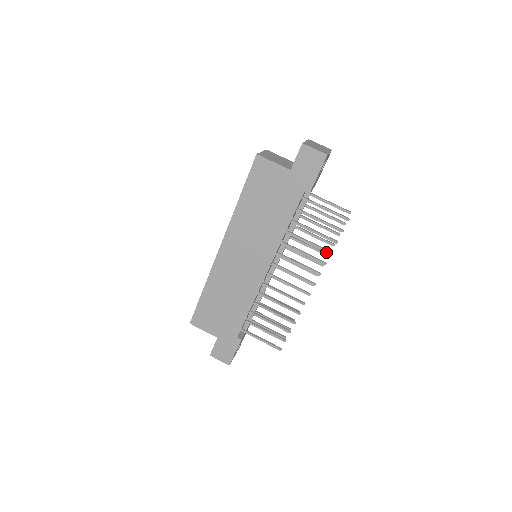
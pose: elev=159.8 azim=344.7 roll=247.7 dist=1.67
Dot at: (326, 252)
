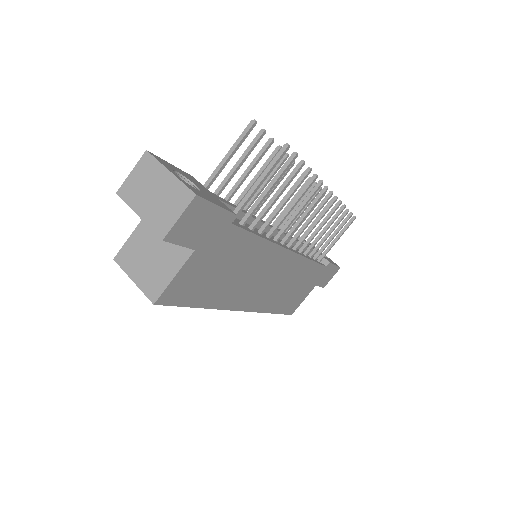
Dot at: (306, 177)
